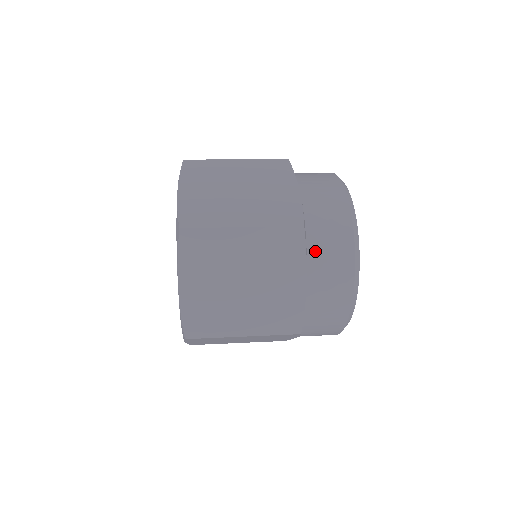
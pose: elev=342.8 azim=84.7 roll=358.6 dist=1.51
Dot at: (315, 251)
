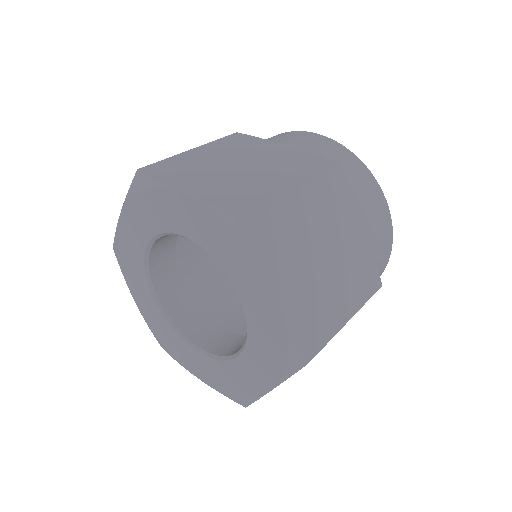
Dot at: occluded
